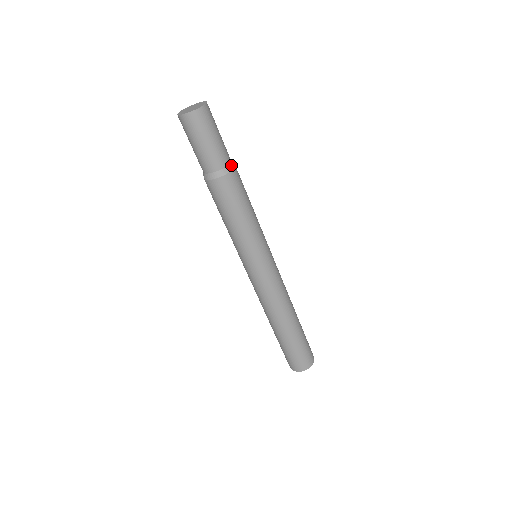
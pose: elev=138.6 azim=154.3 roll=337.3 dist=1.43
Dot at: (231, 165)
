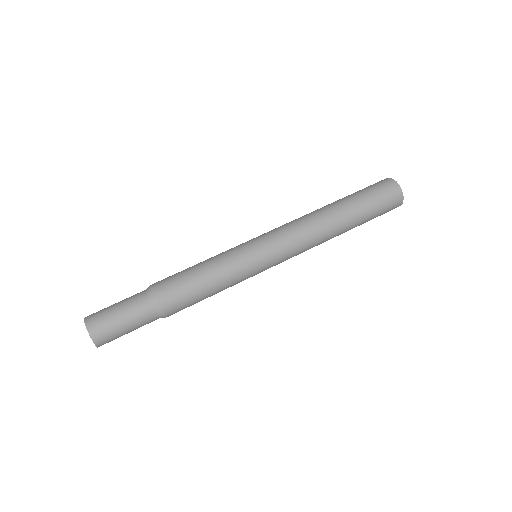
Dot at: (154, 303)
